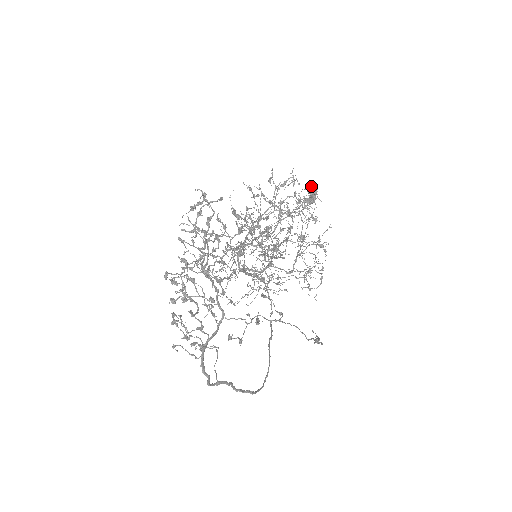
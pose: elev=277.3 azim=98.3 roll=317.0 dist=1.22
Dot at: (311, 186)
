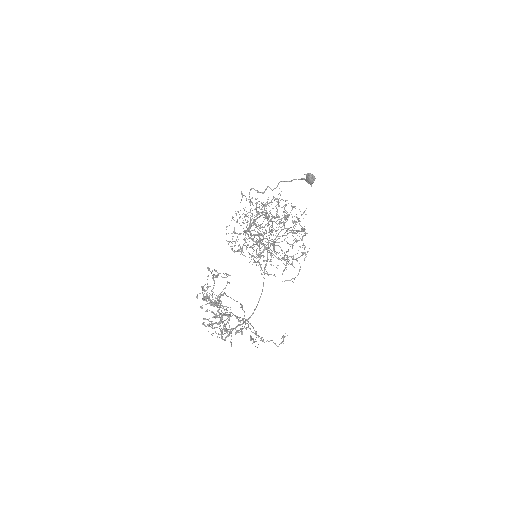
Dot at: (309, 180)
